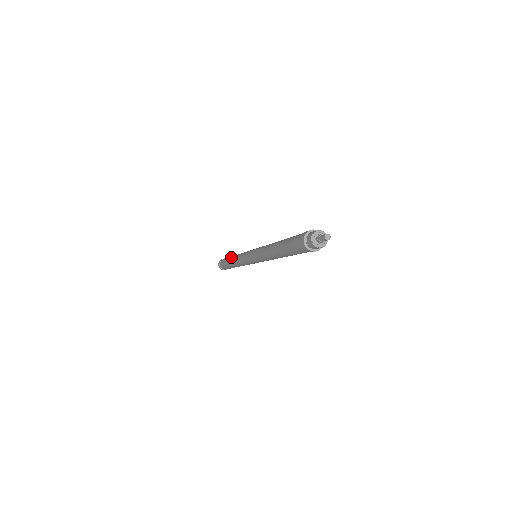
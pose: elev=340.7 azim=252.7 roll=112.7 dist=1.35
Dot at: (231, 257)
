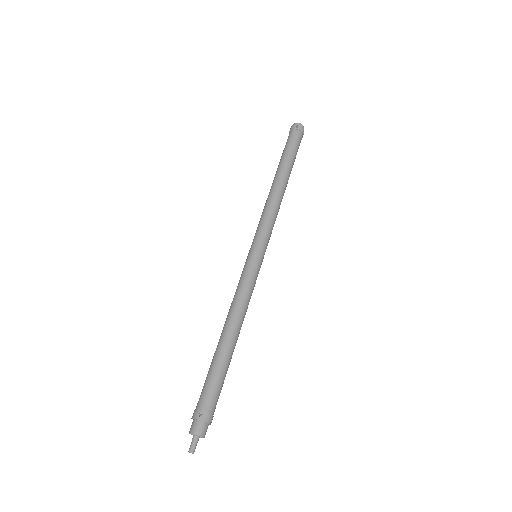
Dot at: (276, 176)
